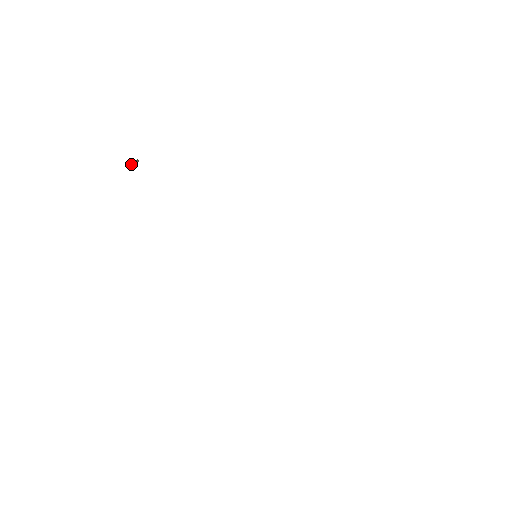
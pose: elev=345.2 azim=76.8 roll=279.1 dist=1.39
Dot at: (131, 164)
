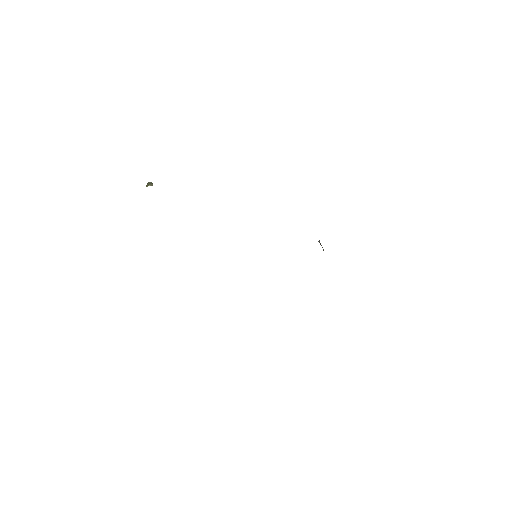
Dot at: (146, 186)
